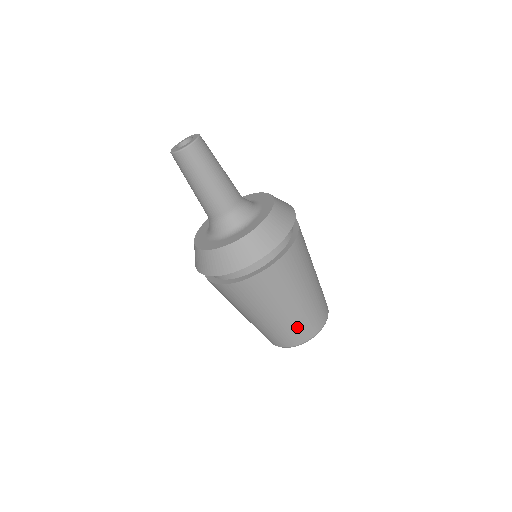
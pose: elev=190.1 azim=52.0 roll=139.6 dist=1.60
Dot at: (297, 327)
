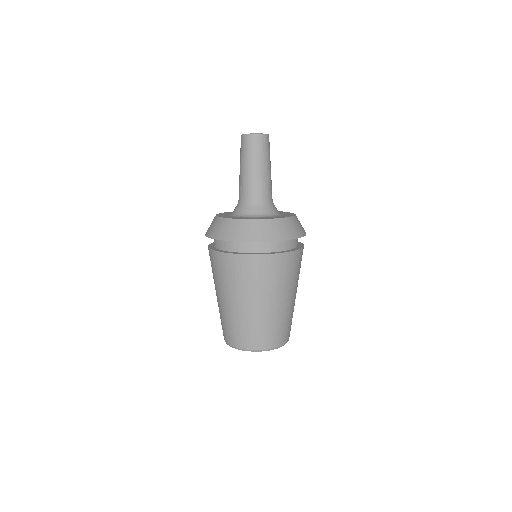
Dot at: (285, 324)
